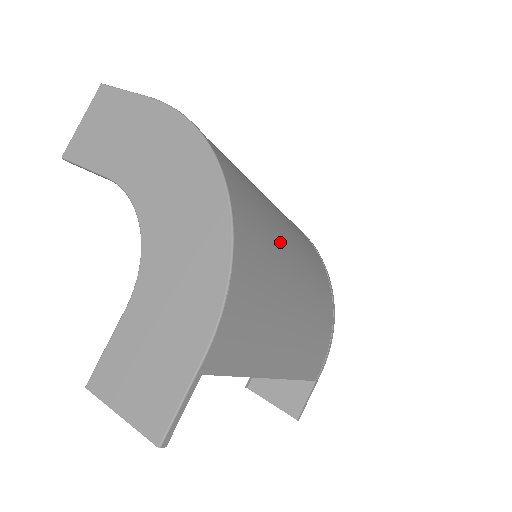
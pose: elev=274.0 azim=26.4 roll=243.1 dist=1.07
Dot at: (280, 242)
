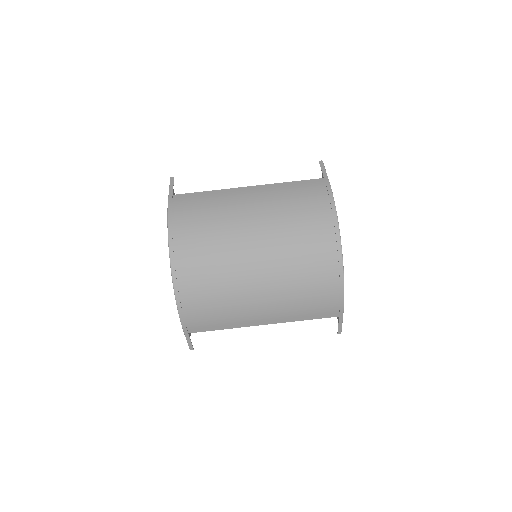
Dot at: (234, 267)
